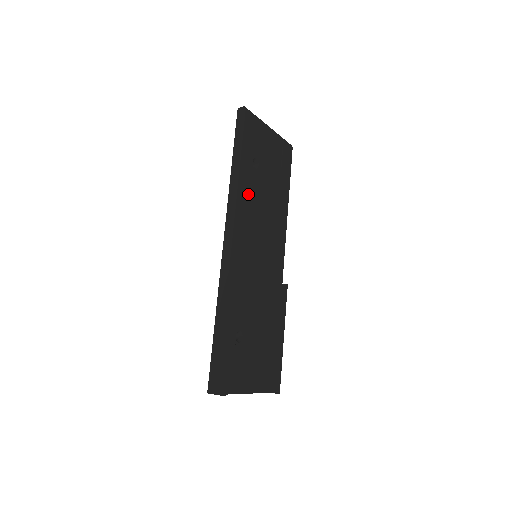
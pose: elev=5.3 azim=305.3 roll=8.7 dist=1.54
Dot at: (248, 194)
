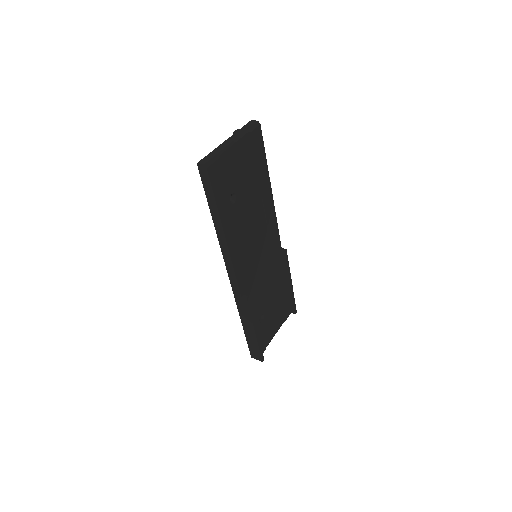
Dot at: (236, 233)
